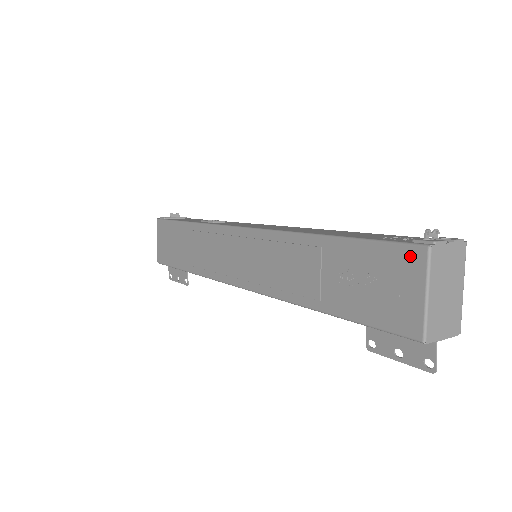
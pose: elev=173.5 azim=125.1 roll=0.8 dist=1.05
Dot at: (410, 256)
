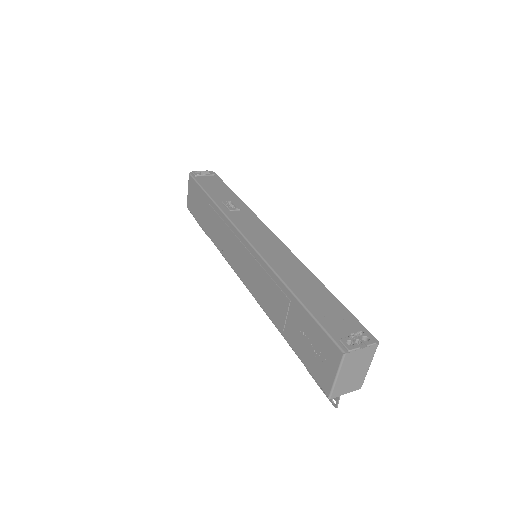
Dot at: (334, 350)
